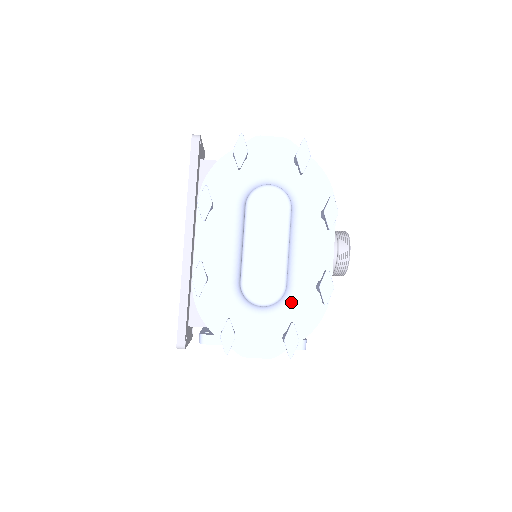
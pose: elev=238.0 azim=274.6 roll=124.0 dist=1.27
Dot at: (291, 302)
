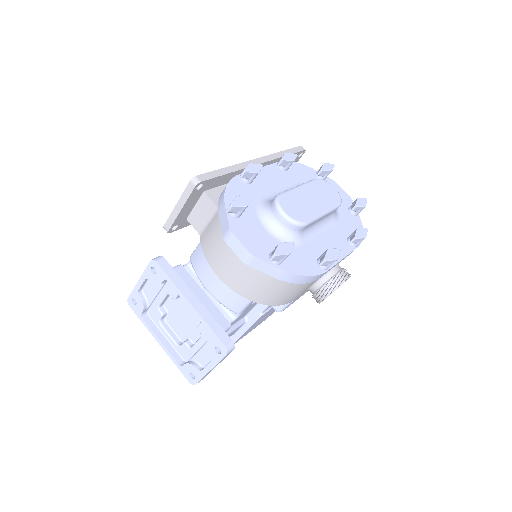
Dot at: (294, 247)
